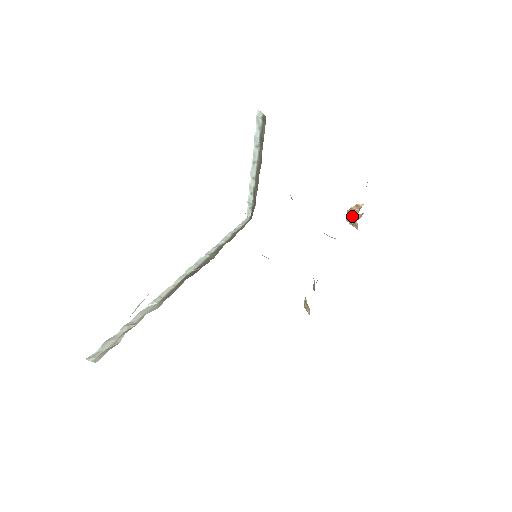
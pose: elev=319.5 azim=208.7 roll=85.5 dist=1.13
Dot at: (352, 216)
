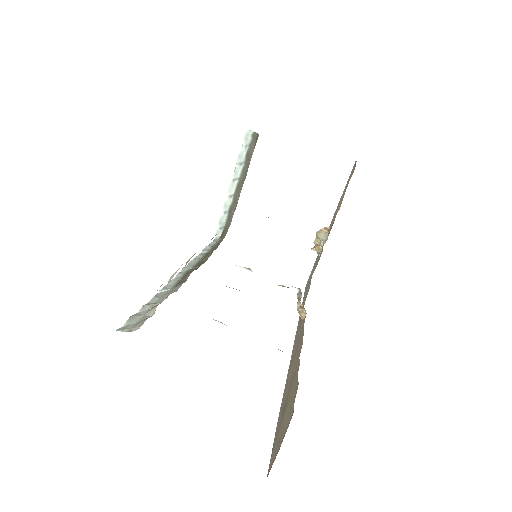
Dot at: (321, 237)
